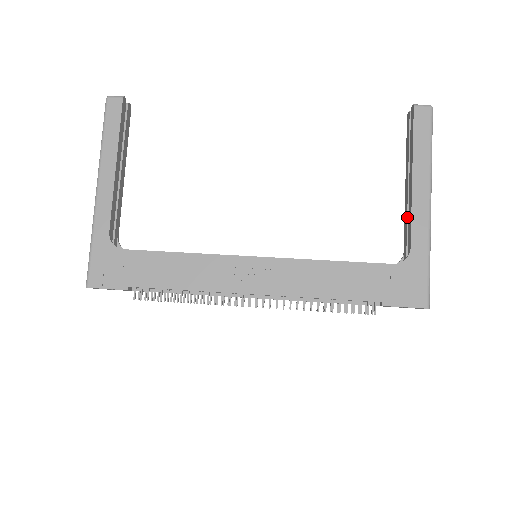
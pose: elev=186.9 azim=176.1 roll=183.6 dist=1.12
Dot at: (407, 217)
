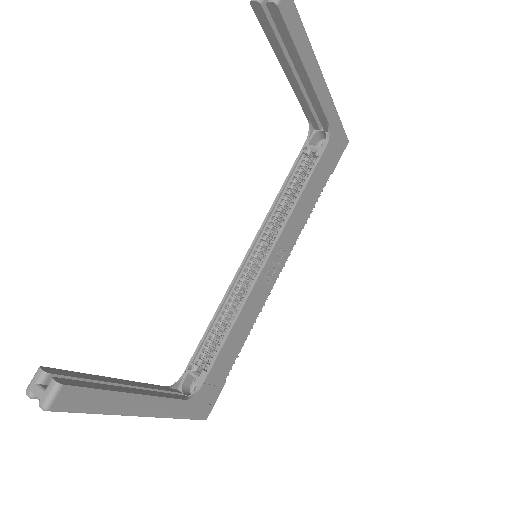
Dot at: (306, 100)
